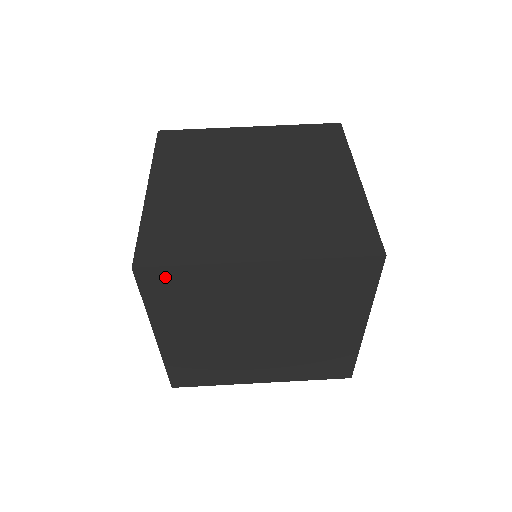
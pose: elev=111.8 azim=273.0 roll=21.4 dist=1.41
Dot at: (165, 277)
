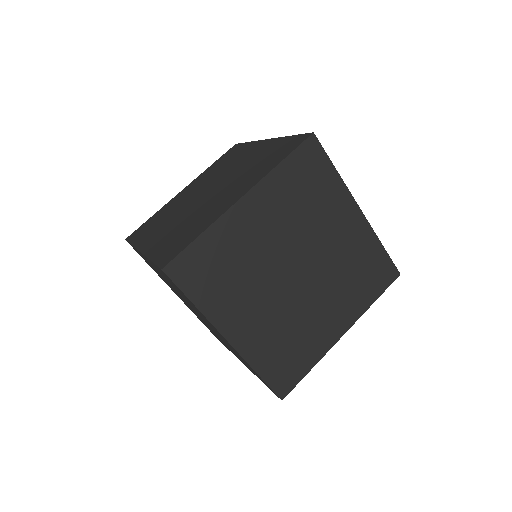
Dot at: (190, 262)
